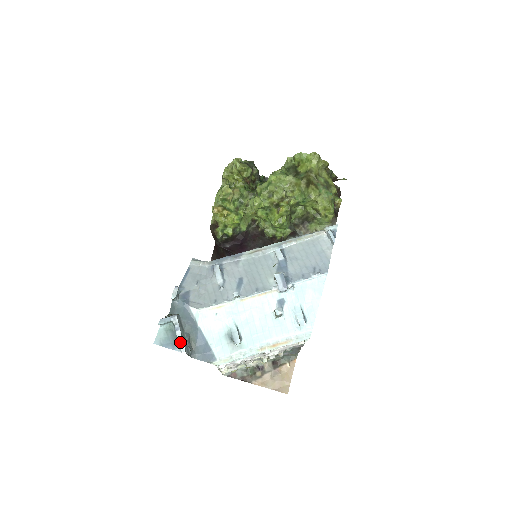
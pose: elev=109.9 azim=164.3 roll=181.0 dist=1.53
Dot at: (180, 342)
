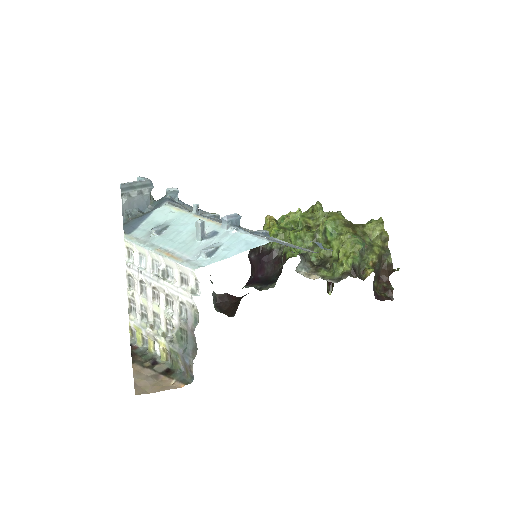
Dot at: (128, 182)
